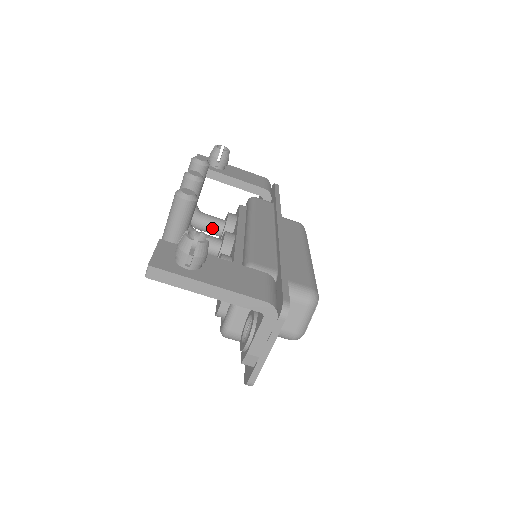
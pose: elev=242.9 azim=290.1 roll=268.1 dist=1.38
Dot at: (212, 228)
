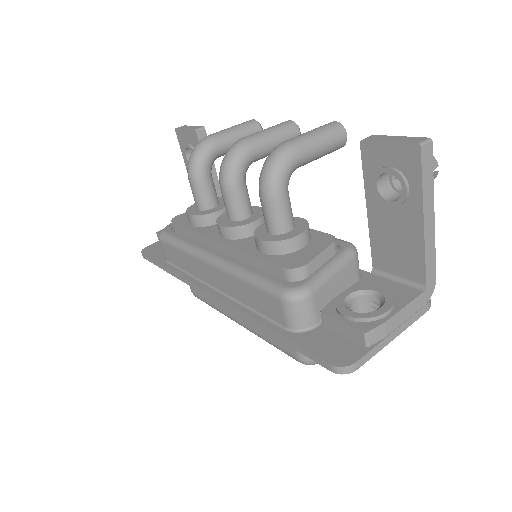
Dot at: (211, 194)
